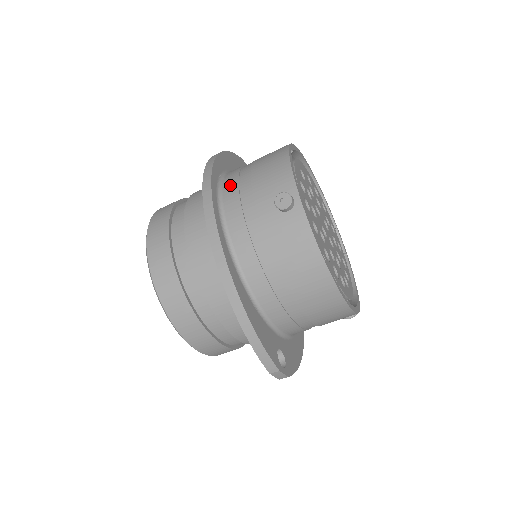
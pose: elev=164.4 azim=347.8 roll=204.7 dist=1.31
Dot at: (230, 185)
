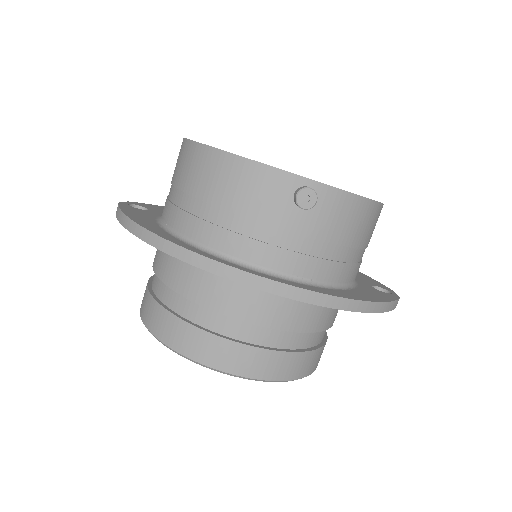
Dot at: (222, 240)
